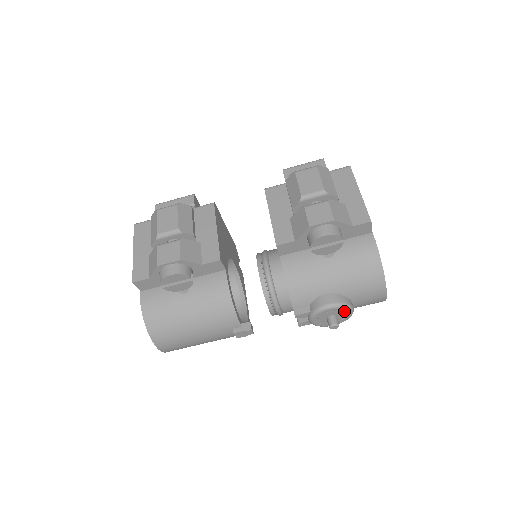
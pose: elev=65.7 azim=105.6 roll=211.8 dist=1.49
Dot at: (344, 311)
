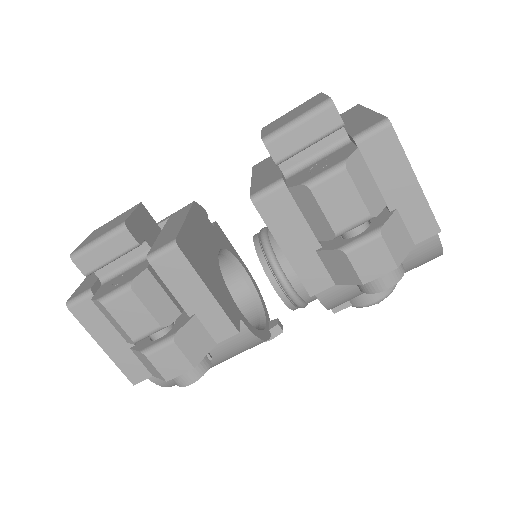
Dot at: occluded
